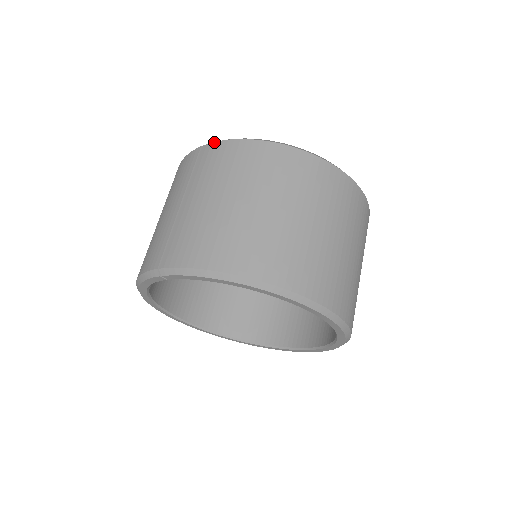
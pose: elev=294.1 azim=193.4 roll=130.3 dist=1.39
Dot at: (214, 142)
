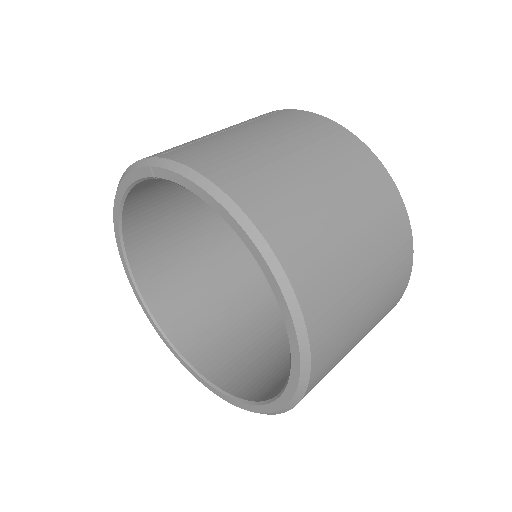
Dot at: occluded
